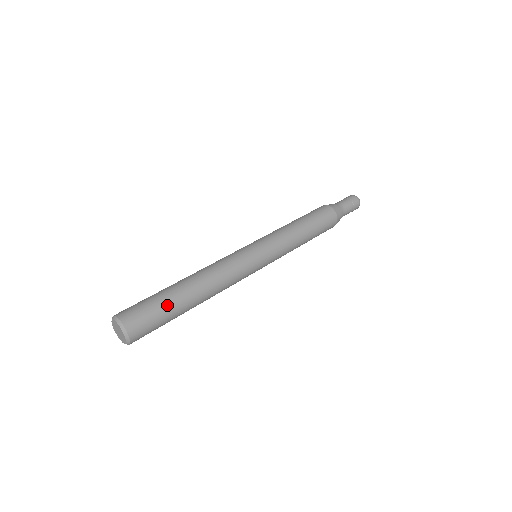
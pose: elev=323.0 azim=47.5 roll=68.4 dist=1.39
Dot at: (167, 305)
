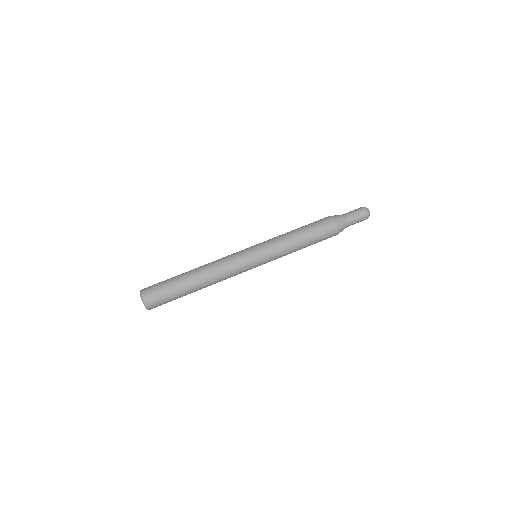
Dot at: (173, 283)
